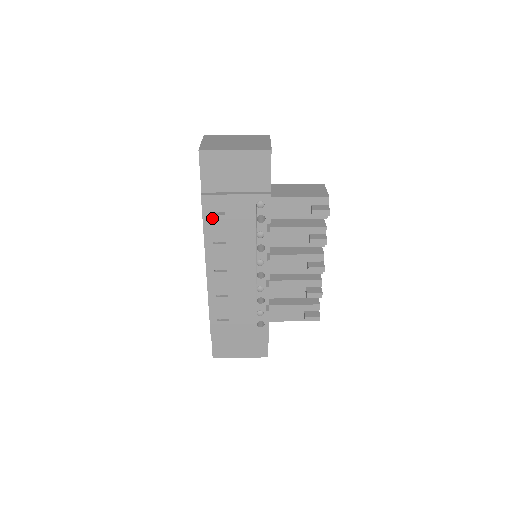
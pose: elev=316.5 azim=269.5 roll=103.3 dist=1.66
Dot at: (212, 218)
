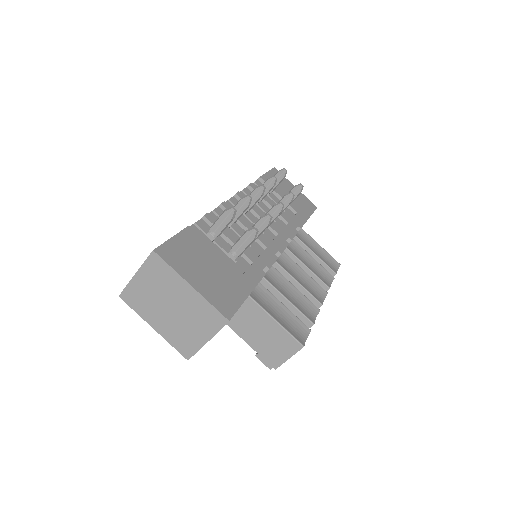
Dot at: occluded
